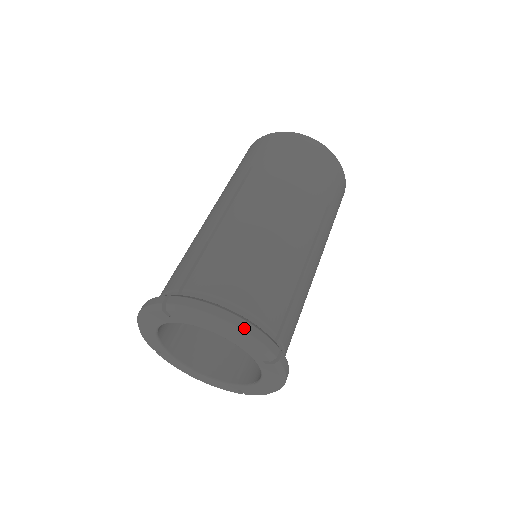
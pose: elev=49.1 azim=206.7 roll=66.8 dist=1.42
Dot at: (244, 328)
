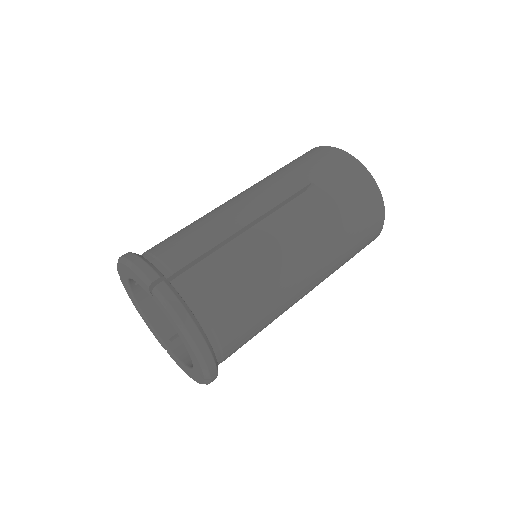
Dot at: (203, 352)
